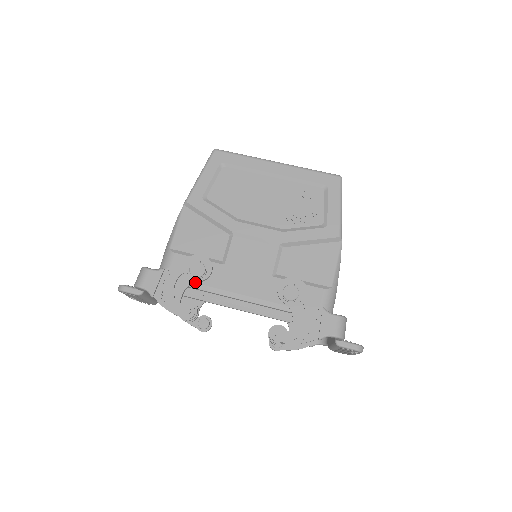
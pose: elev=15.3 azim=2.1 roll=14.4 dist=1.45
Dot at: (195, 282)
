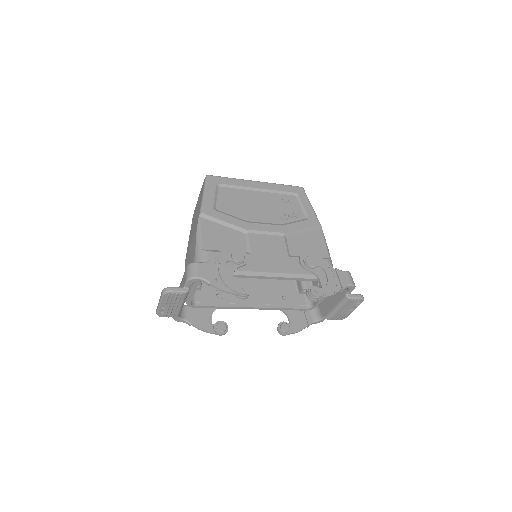
Dot at: (238, 267)
